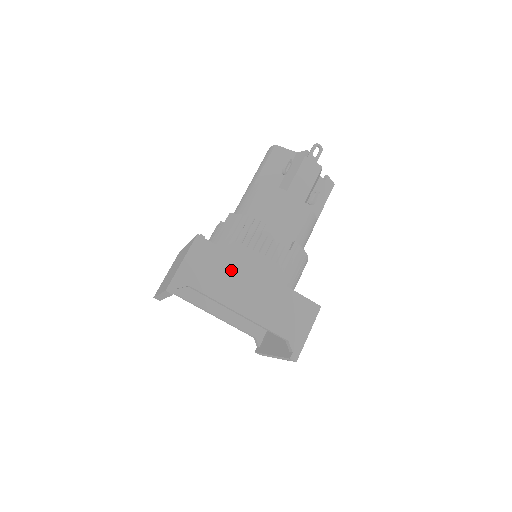
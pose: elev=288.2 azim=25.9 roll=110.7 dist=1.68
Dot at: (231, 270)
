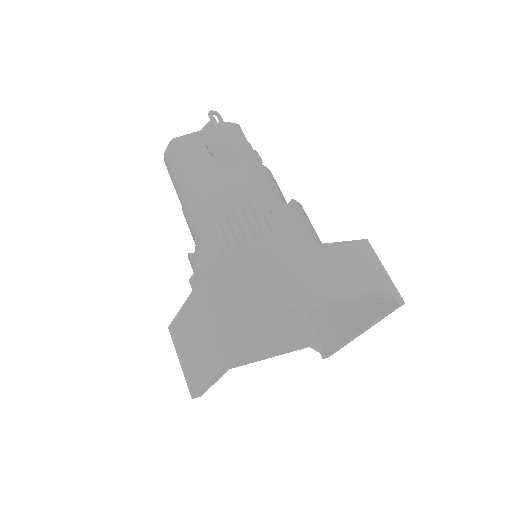
Dot at: (279, 266)
